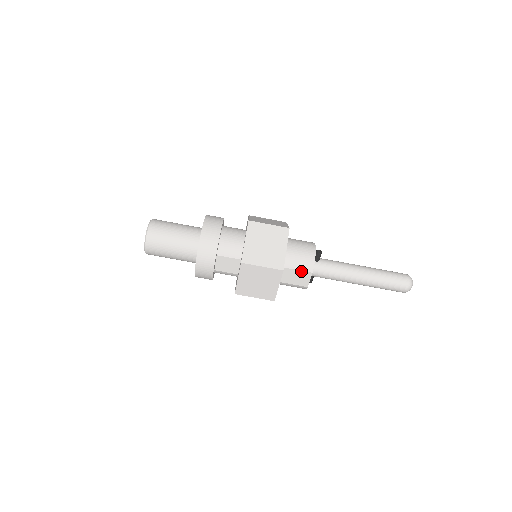
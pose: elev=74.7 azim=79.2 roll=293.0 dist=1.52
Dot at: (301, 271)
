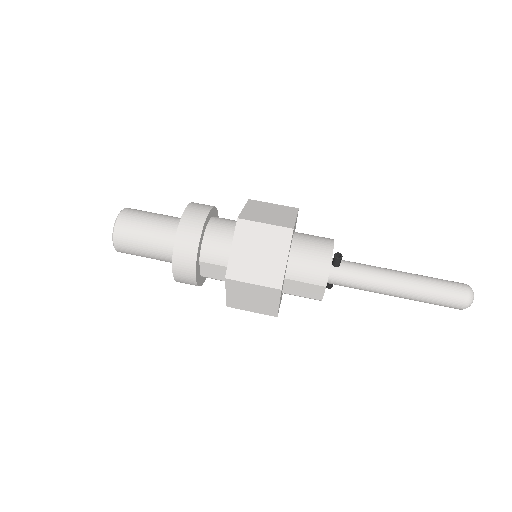
Dot at: (310, 284)
